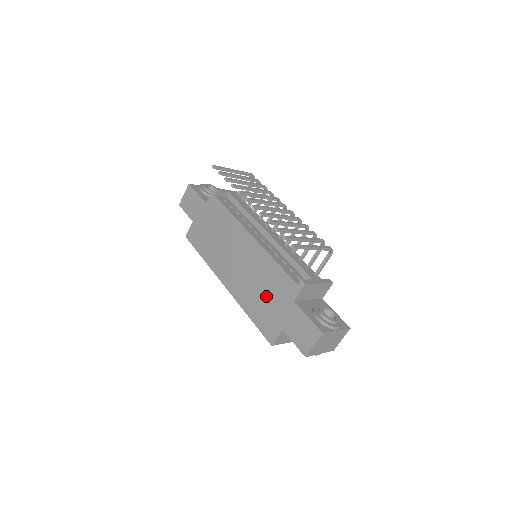
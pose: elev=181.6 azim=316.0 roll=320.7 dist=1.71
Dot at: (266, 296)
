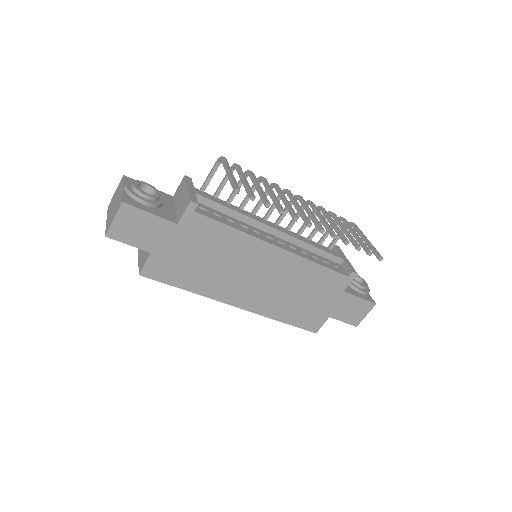
Dot at: (306, 298)
